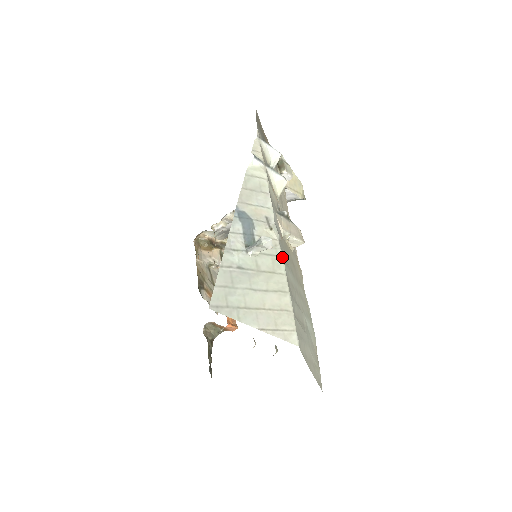
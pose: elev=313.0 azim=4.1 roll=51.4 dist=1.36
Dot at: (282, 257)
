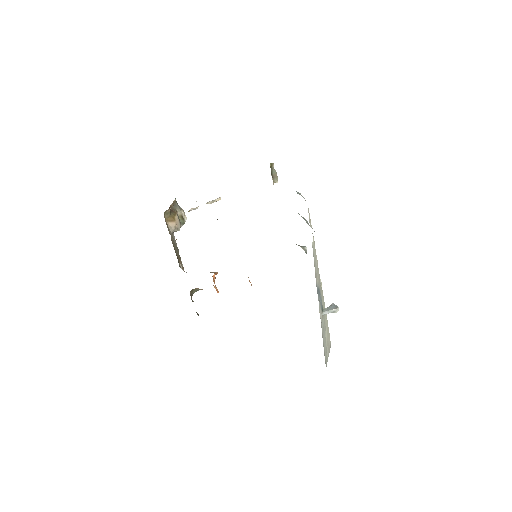
Dot at: (323, 299)
